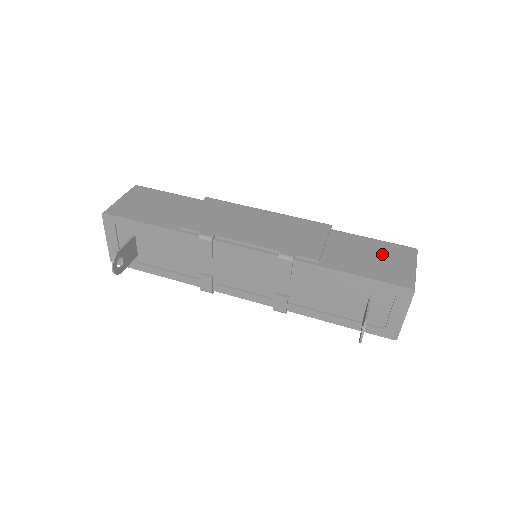
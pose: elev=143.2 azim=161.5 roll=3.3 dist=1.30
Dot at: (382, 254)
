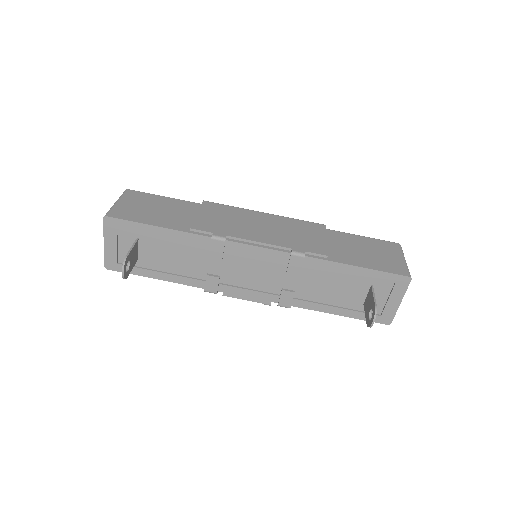
Dot at: (375, 249)
